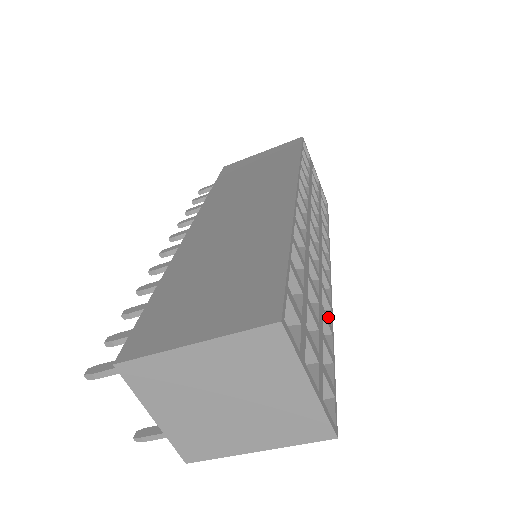
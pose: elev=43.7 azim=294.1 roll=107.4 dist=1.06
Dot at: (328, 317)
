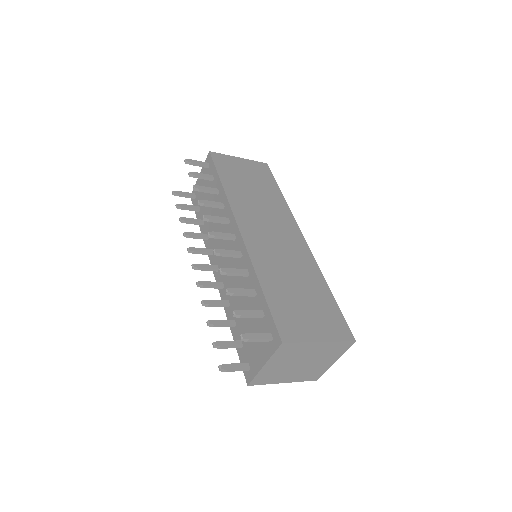
Dot at: occluded
